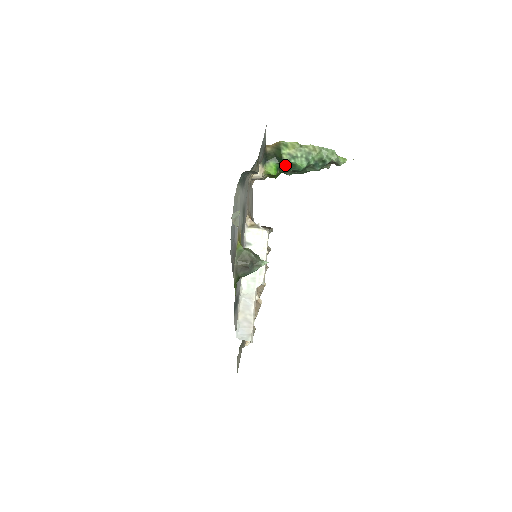
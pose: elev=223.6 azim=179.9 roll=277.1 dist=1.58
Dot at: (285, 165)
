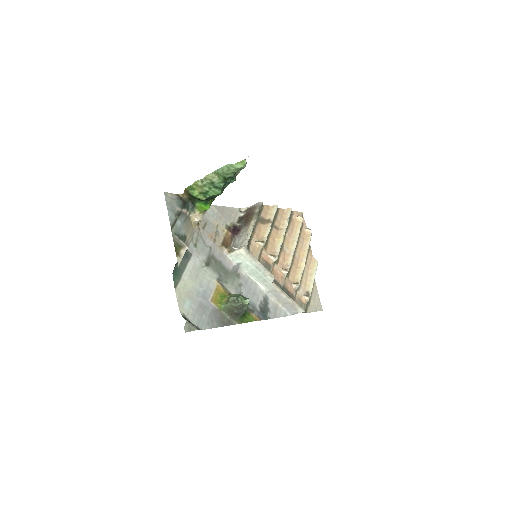
Dot at: (207, 199)
